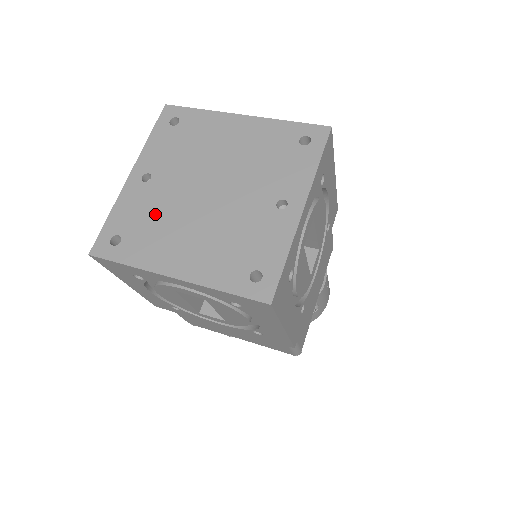
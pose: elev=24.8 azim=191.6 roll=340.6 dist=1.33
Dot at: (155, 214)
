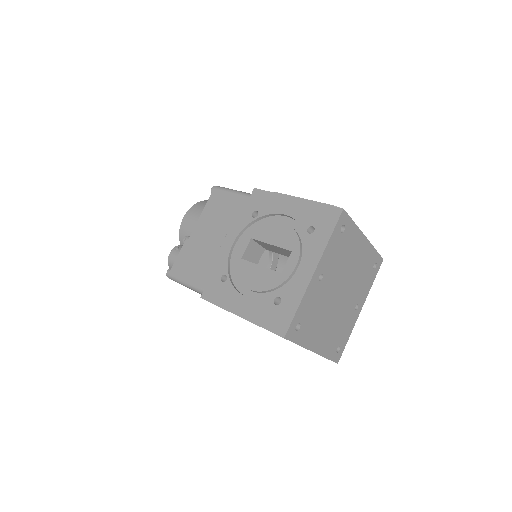
Dot at: (318, 308)
